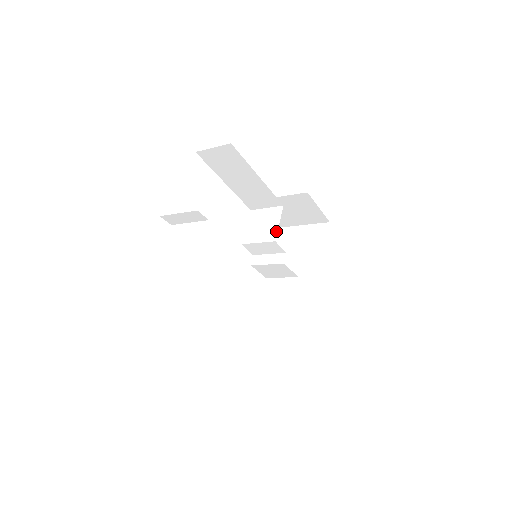
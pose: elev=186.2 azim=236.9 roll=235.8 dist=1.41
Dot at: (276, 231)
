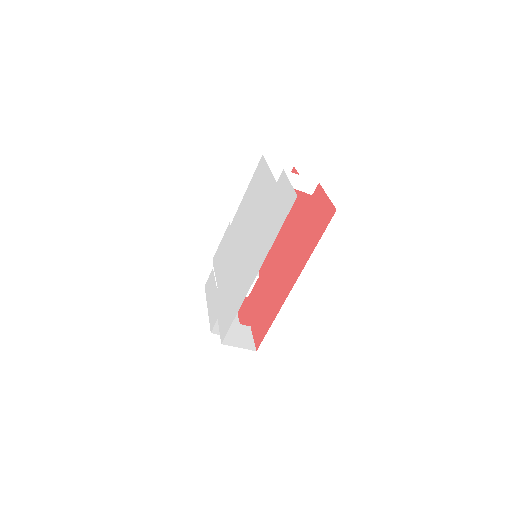
Dot at: occluded
